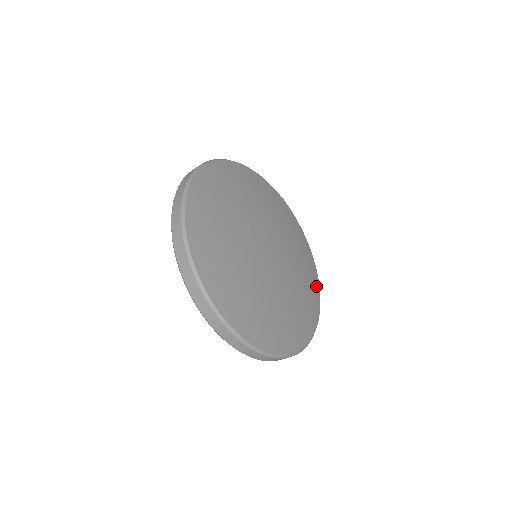
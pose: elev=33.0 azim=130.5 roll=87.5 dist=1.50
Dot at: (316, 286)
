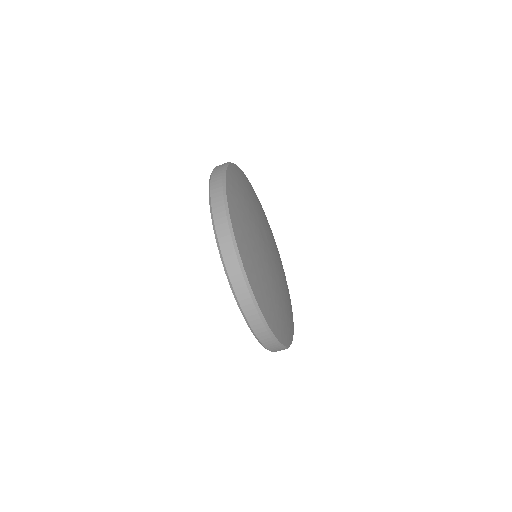
Dot at: occluded
